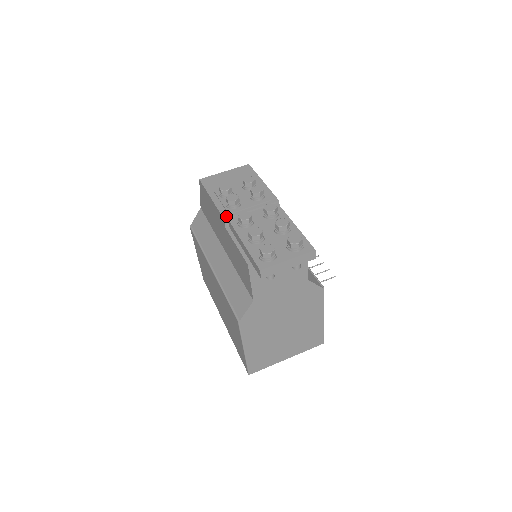
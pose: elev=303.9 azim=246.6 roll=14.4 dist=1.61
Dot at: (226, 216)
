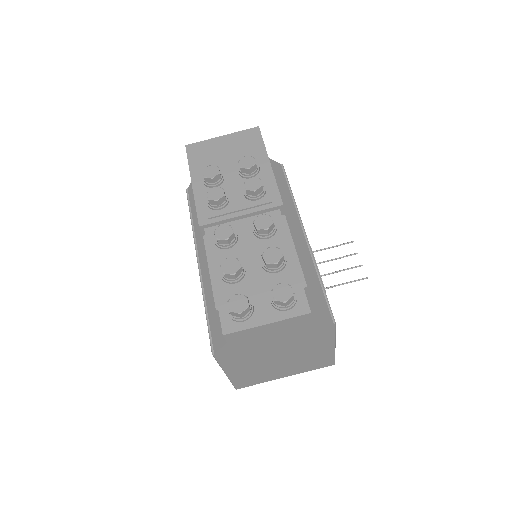
Dot at: (203, 221)
